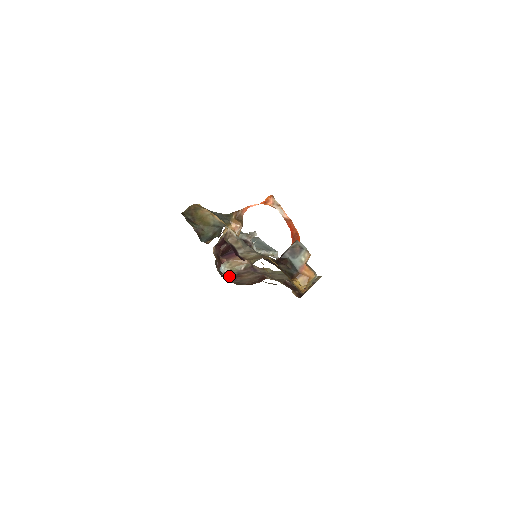
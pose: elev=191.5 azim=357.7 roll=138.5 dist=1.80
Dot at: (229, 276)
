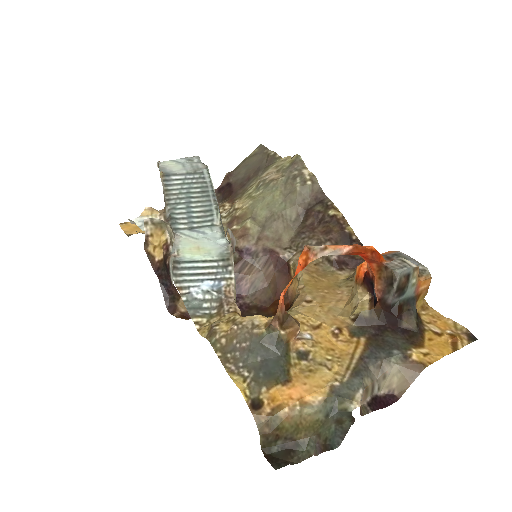
Dot at: occluded
